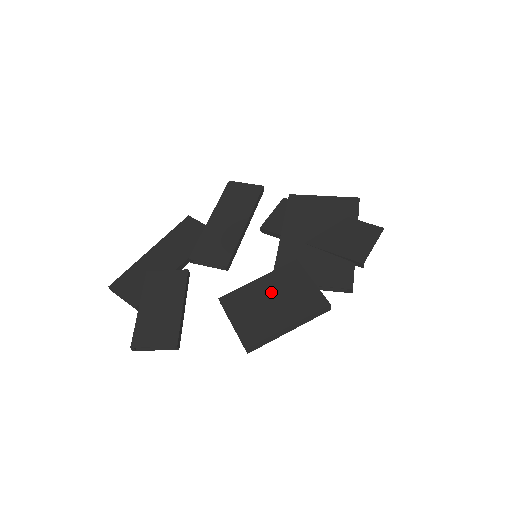
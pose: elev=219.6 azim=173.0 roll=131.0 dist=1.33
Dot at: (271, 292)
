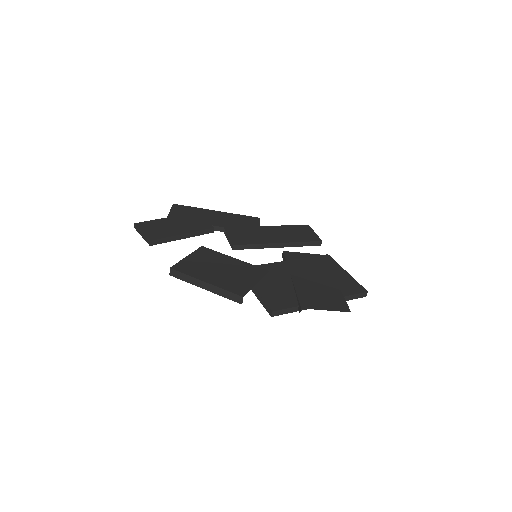
Dot at: (228, 266)
